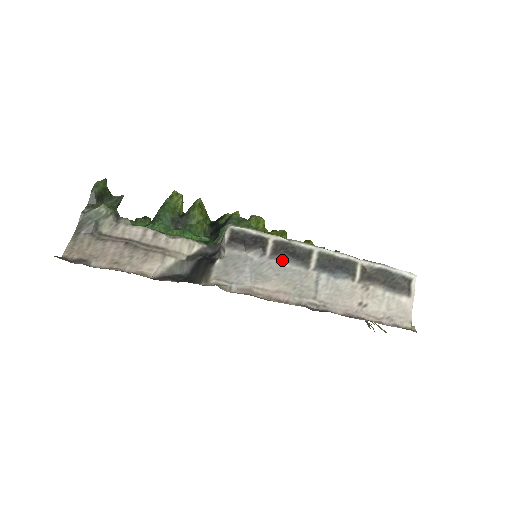
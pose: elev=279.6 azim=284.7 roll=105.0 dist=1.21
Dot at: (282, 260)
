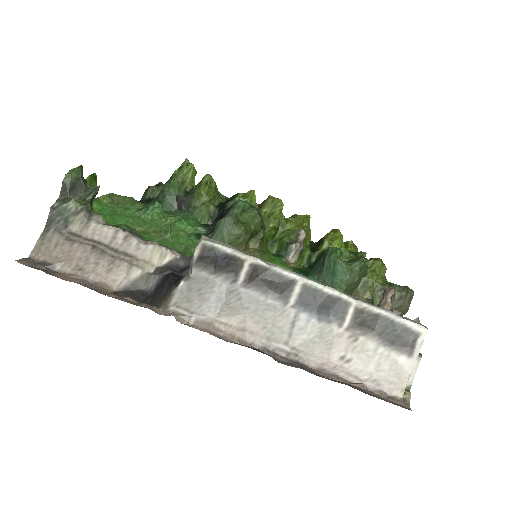
Dot at: (256, 290)
